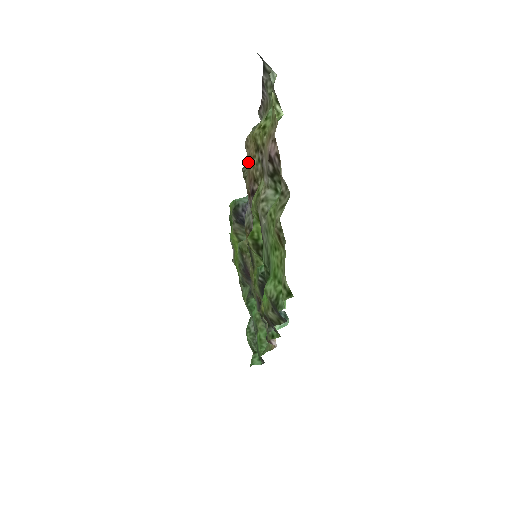
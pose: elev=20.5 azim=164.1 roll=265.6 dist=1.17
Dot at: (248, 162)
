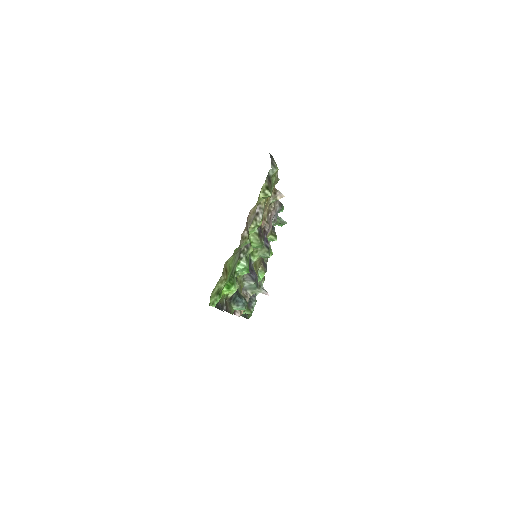
Dot at: (270, 197)
